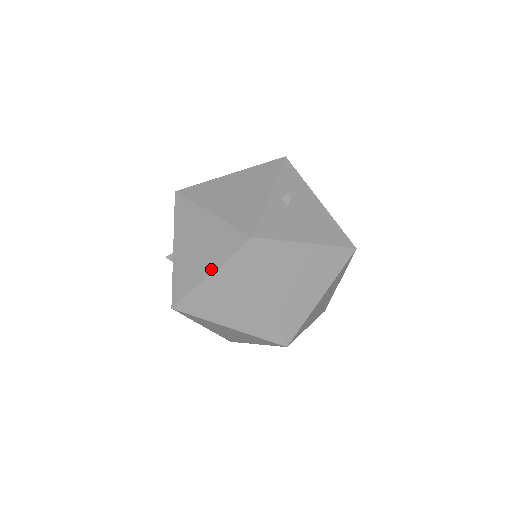
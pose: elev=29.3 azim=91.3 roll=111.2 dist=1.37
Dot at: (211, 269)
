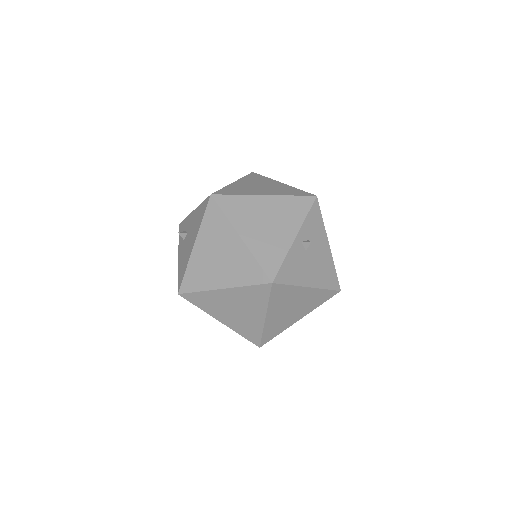
Dot at: (225, 285)
